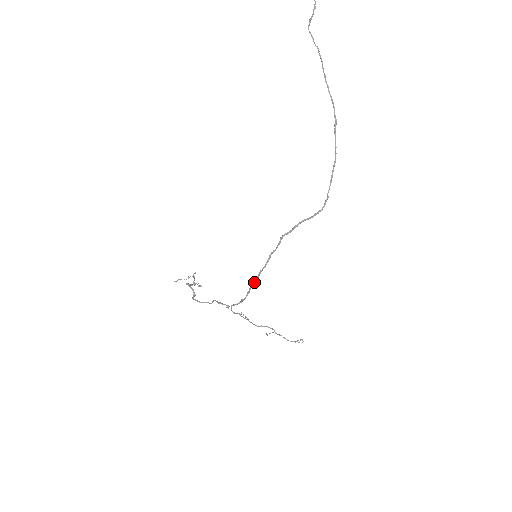
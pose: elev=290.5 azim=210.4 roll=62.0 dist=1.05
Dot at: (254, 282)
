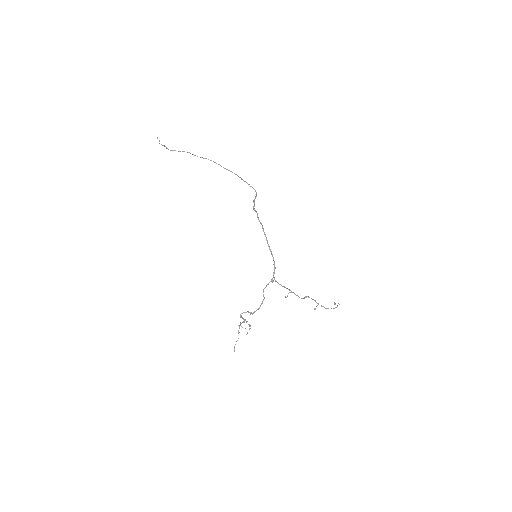
Dot at: (267, 242)
